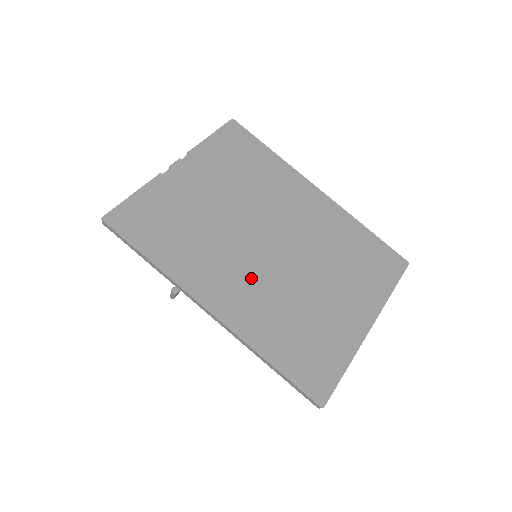
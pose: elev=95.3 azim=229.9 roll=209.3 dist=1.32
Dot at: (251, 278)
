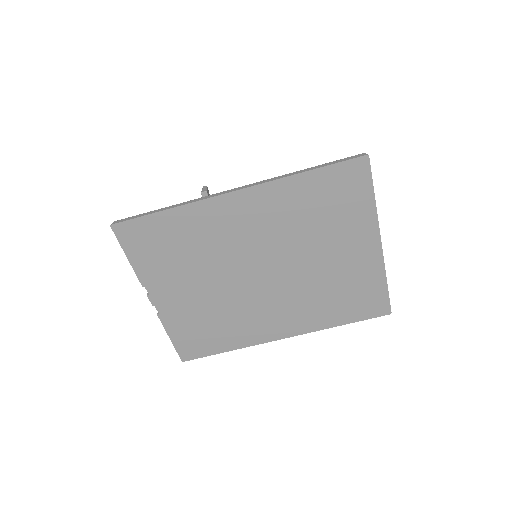
Dot at: (279, 304)
